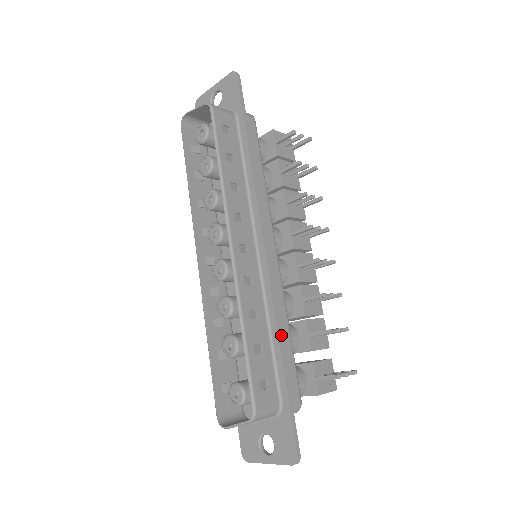
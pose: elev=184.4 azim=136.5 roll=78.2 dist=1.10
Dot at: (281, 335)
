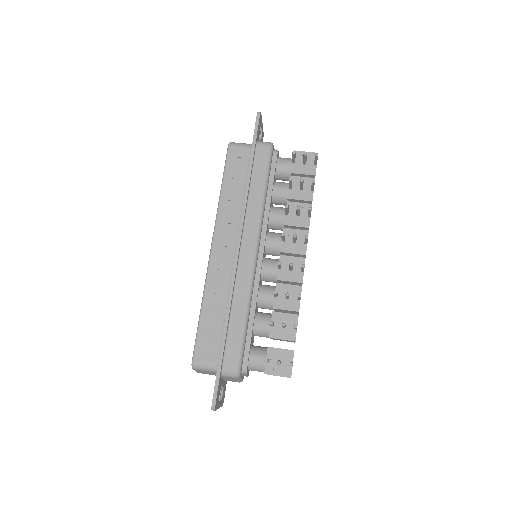
Dot at: (229, 316)
